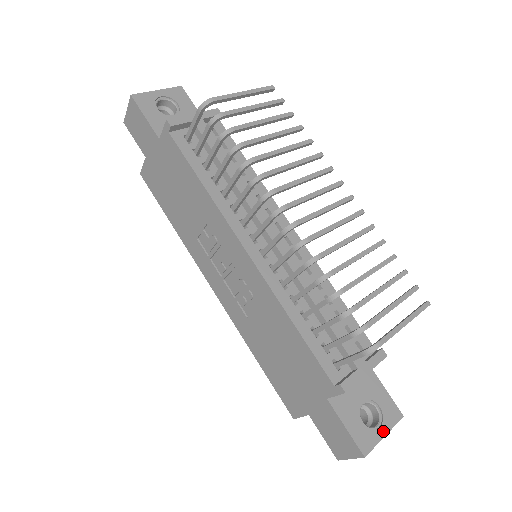
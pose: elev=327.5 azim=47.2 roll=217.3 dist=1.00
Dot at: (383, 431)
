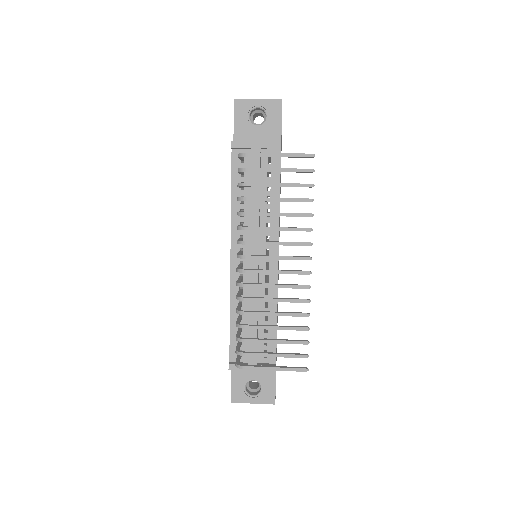
Dot at: (254, 401)
